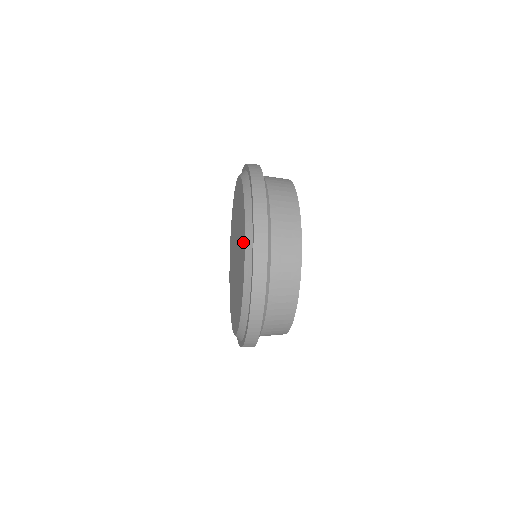
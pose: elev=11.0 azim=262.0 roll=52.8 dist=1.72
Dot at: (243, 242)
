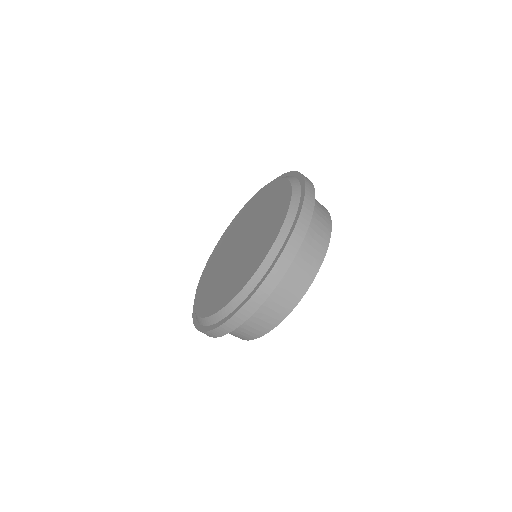
Dot at: (275, 186)
